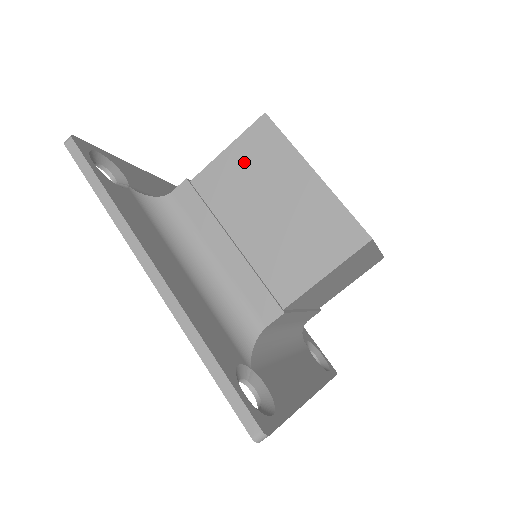
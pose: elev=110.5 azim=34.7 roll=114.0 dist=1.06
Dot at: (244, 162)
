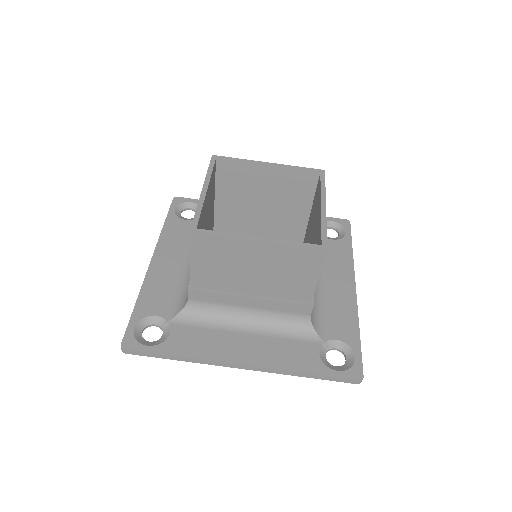
Dot at: (210, 261)
